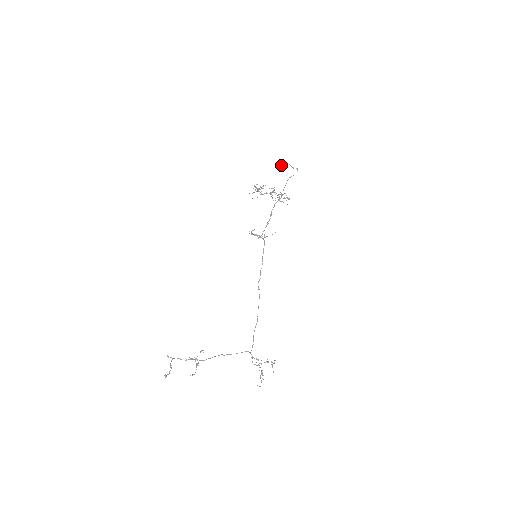
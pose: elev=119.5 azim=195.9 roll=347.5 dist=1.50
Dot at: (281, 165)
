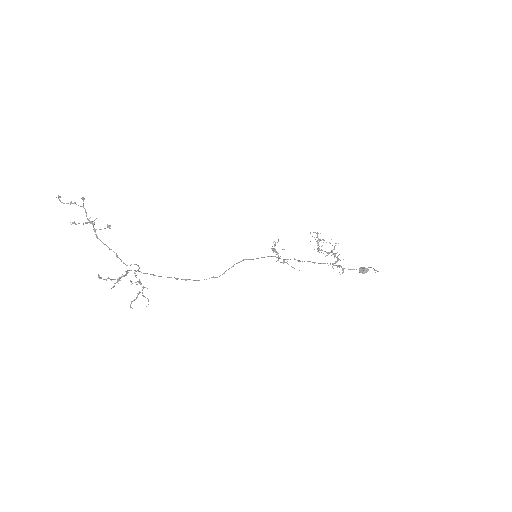
Dot at: (365, 269)
